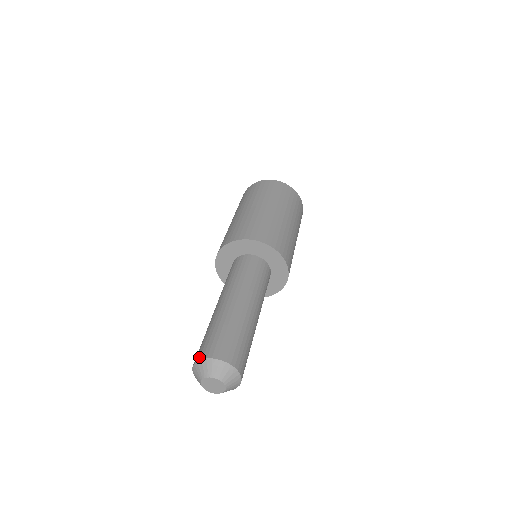
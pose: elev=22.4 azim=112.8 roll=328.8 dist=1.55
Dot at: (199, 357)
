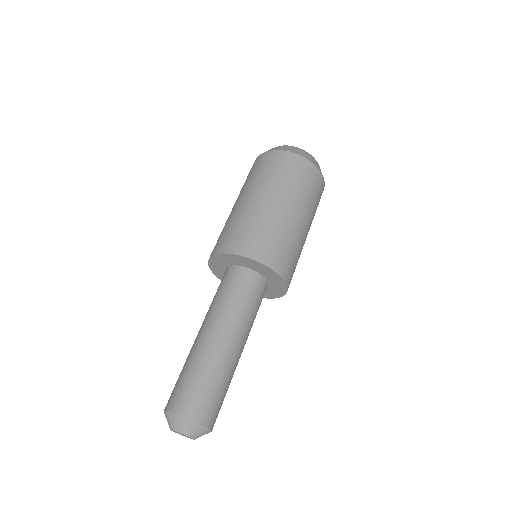
Dot at: (165, 407)
